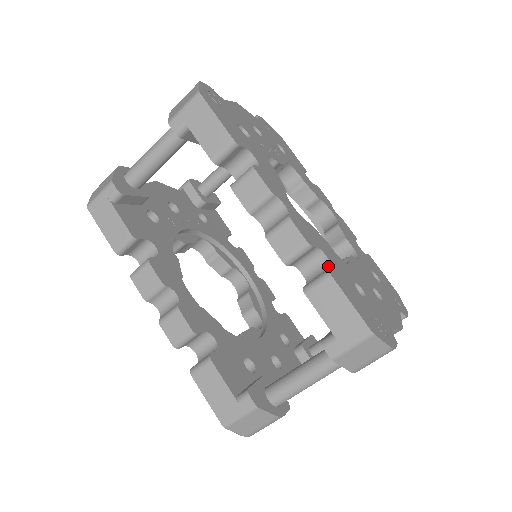
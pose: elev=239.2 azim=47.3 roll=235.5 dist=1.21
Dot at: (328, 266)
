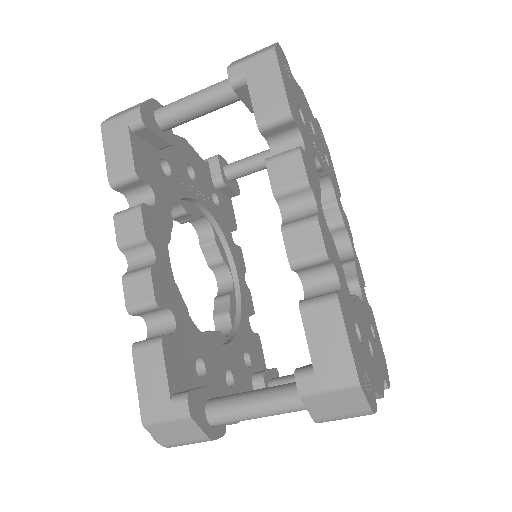
Dot at: (336, 289)
